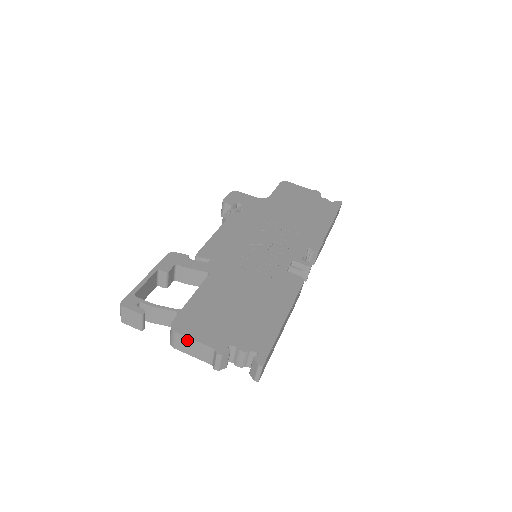
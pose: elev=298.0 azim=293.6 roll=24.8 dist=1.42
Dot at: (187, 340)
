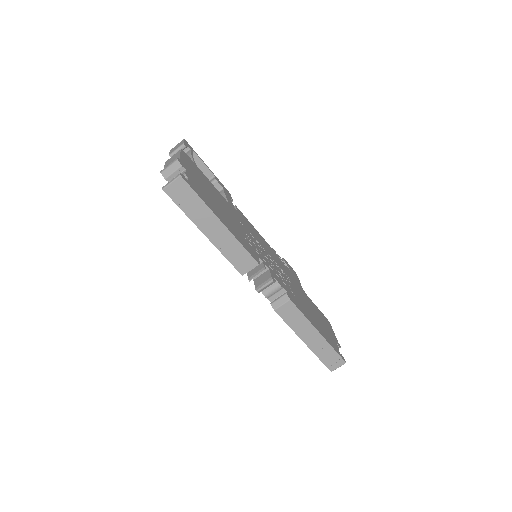
Dot at: (178, 154)
